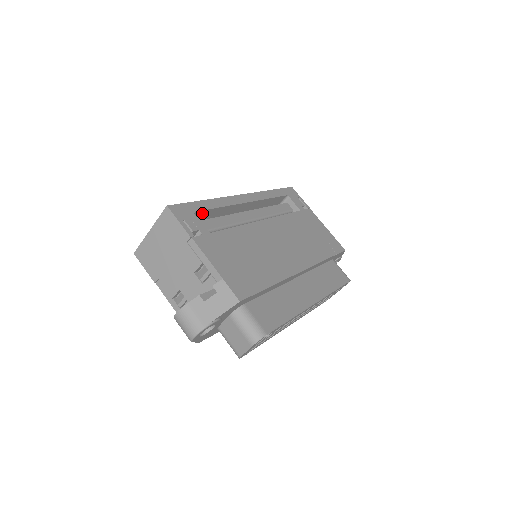
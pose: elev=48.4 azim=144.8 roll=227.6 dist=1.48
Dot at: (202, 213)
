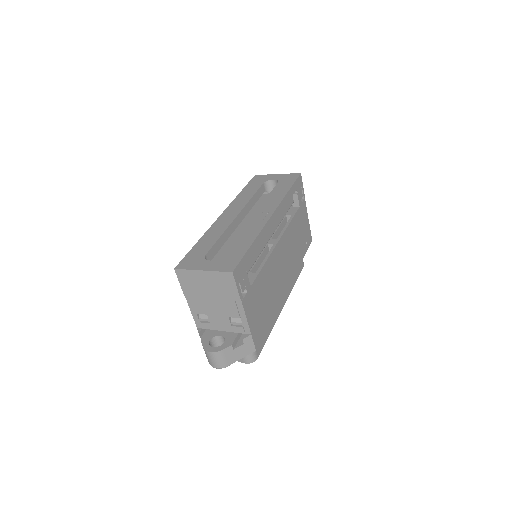
Dot at: occluded
